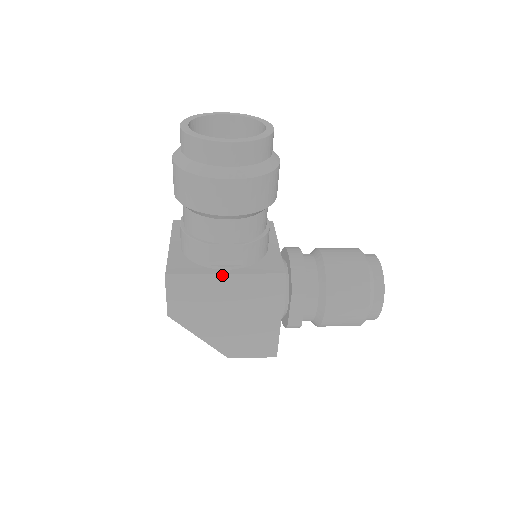
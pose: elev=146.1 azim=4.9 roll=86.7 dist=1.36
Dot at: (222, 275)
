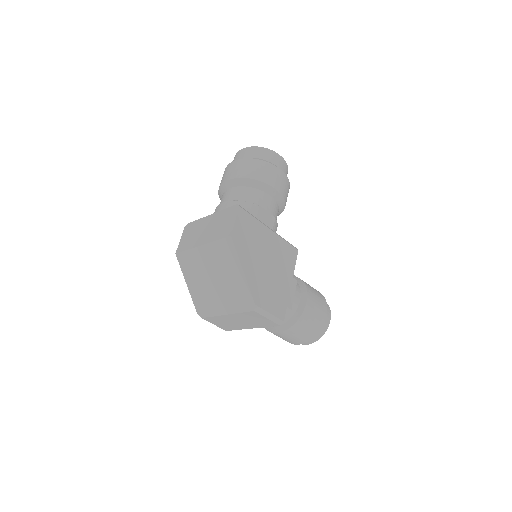
Dot at: (267, 226)
